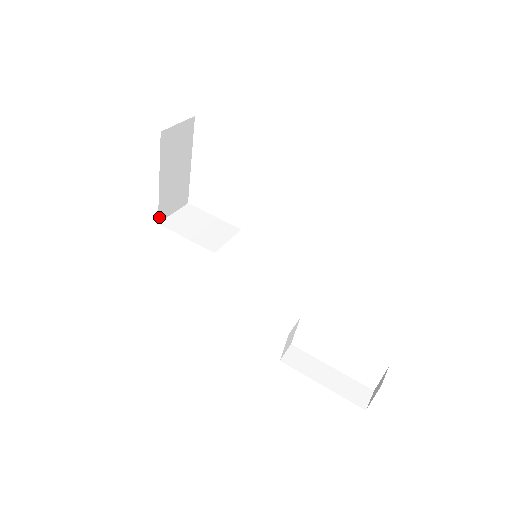
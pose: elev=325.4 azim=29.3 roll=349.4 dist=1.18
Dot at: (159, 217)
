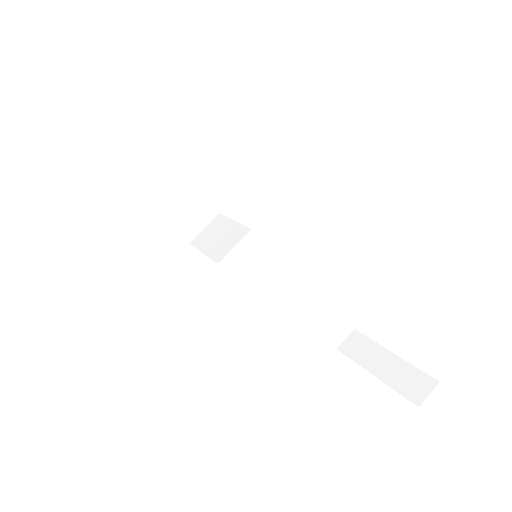
Dot at: (187, 238)
